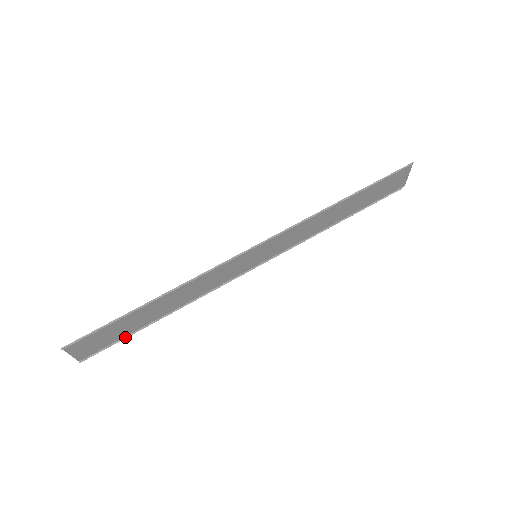
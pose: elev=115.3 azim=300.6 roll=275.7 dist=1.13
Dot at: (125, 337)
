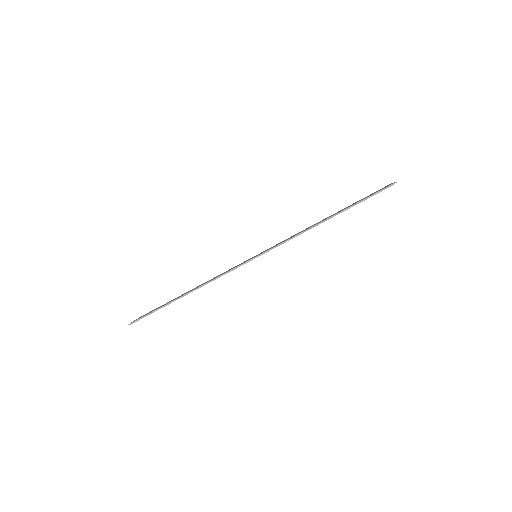
Dot at: occluded
